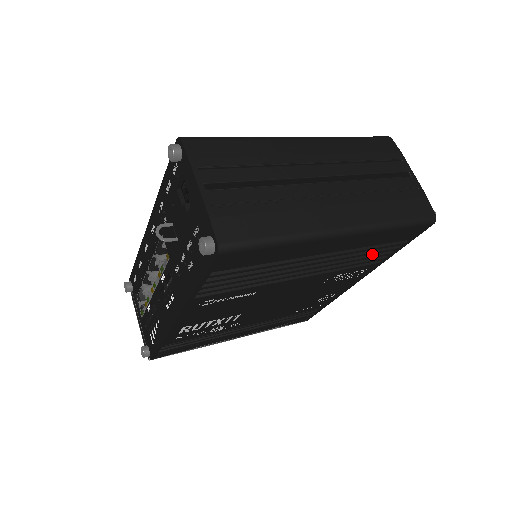
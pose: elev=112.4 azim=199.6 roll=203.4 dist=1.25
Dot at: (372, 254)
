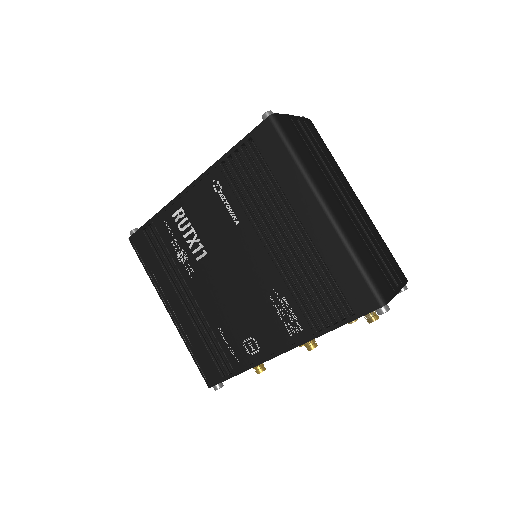
Dot at: (321, 299)
